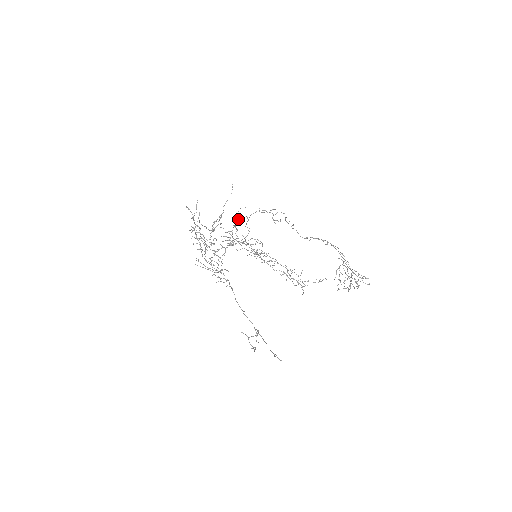
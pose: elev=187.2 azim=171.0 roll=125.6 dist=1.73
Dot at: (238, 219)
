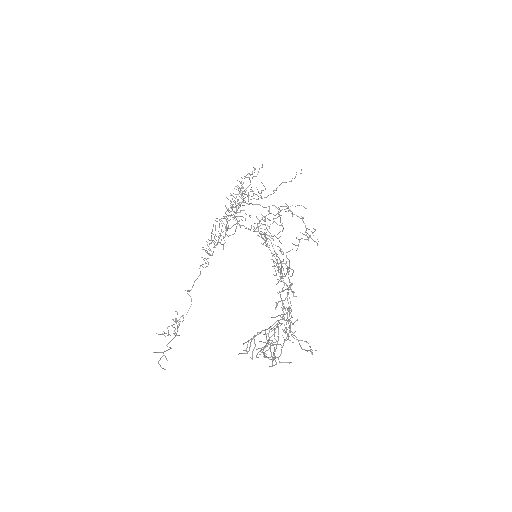
Dot at: (281, 210)
